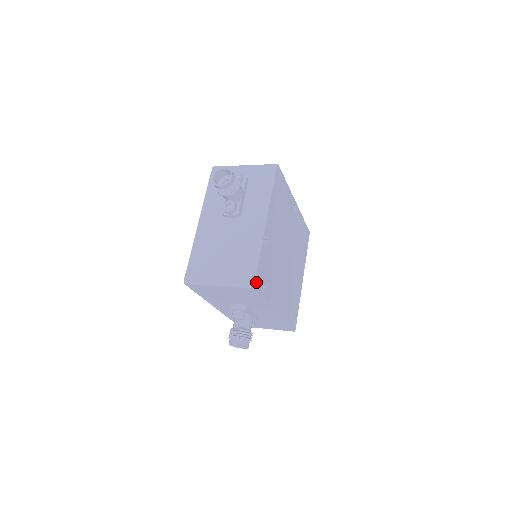
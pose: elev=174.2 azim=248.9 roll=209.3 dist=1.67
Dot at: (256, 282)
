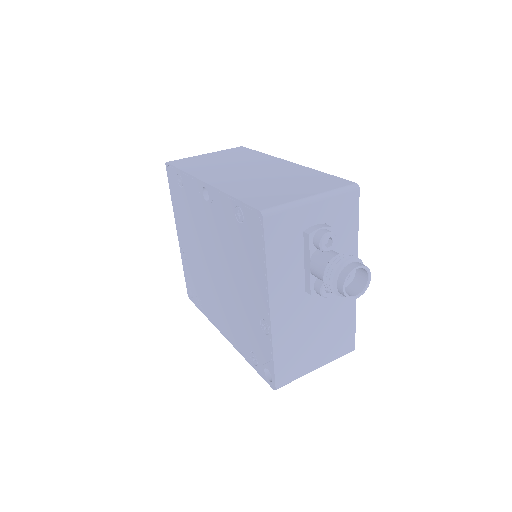
Dot at: (351, 343)
